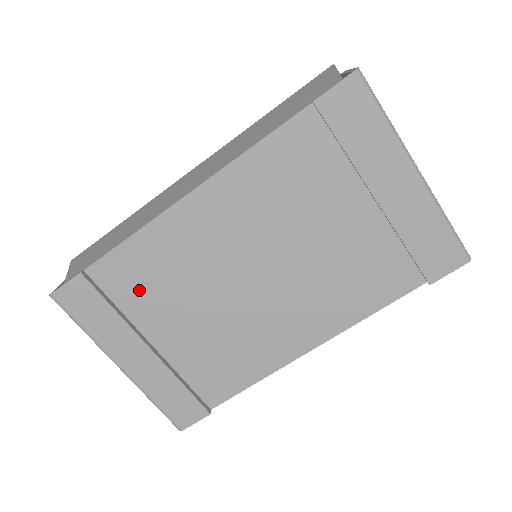
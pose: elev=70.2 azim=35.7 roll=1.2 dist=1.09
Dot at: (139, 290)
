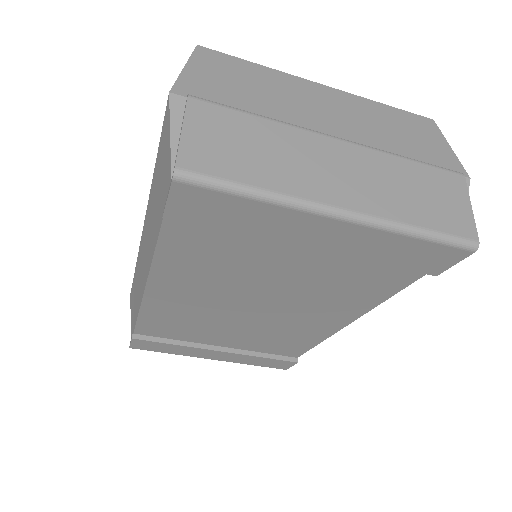
Dot at: (179, 332)
